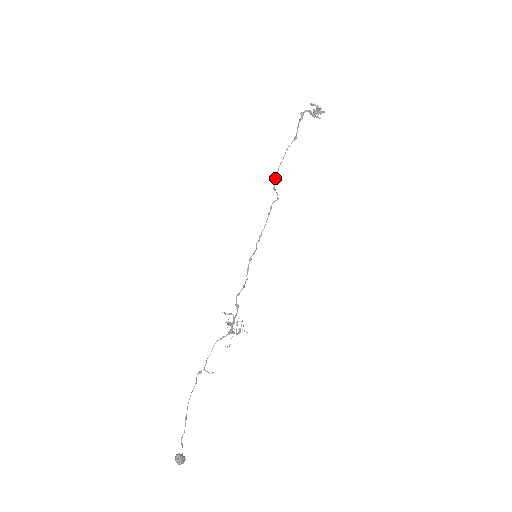
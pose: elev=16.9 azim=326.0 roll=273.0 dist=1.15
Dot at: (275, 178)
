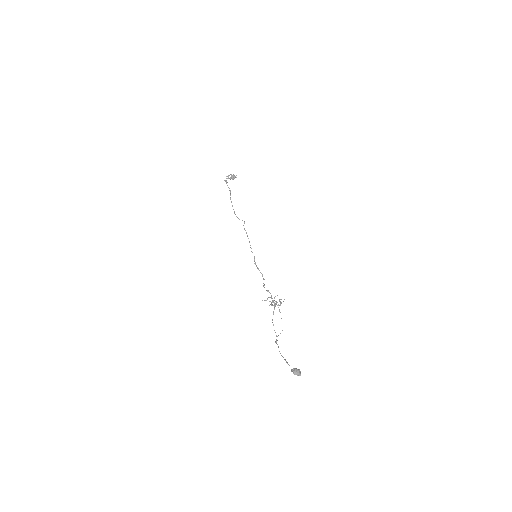
Dot at: occluded
